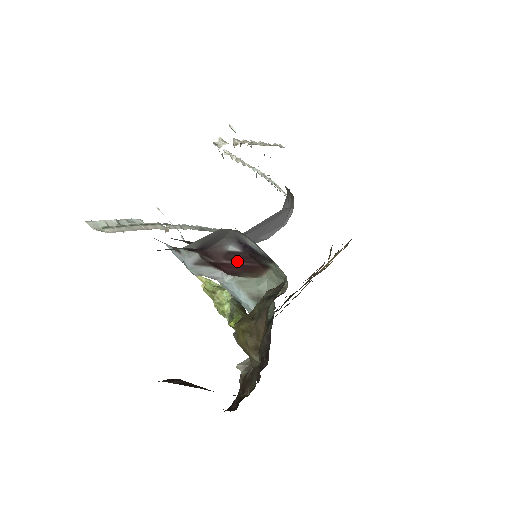
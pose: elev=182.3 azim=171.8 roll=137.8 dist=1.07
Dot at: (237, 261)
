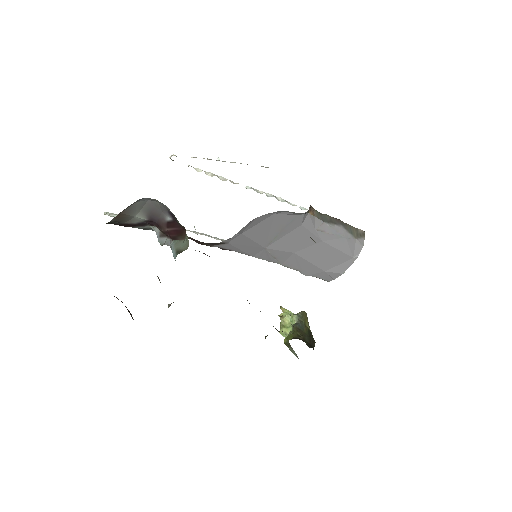
Dot at: (173, 228)
